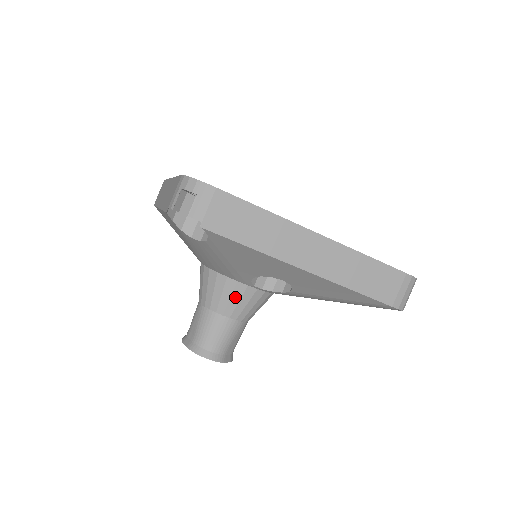
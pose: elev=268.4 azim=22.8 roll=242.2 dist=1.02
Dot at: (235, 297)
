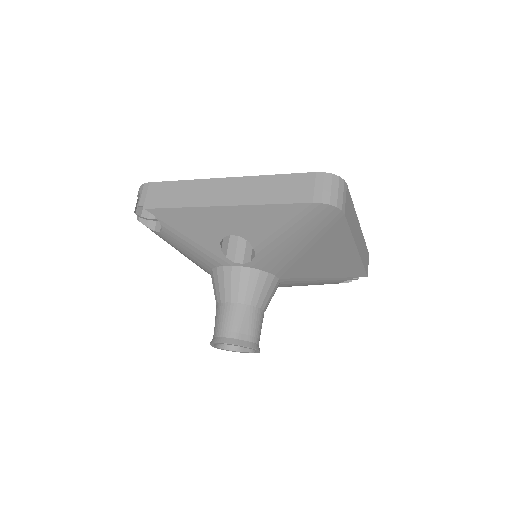
Dot at: (227, 281)
